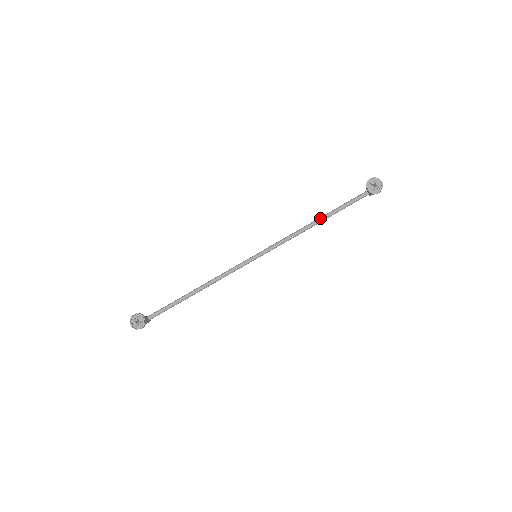
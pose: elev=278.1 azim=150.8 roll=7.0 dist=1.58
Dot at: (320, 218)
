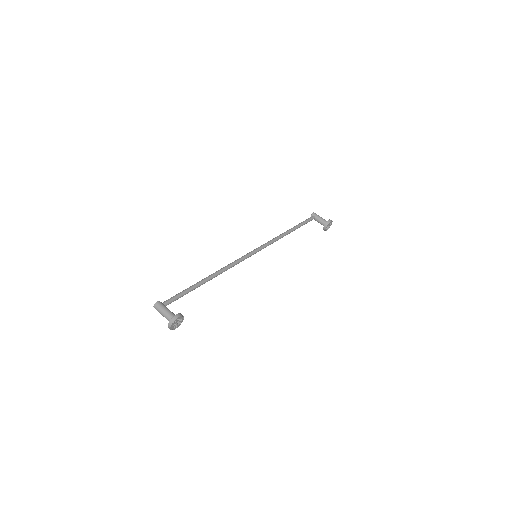
Dot at: (292, 231)
